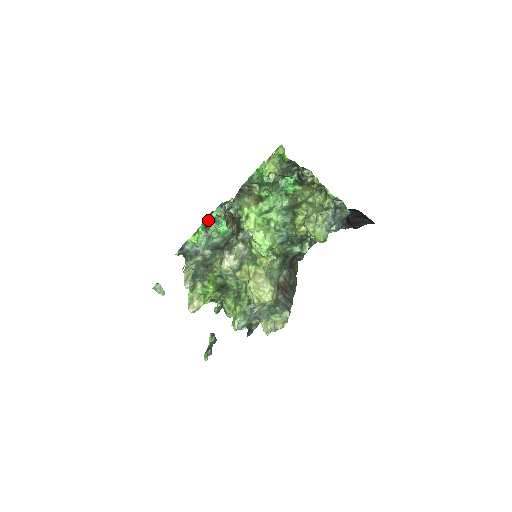
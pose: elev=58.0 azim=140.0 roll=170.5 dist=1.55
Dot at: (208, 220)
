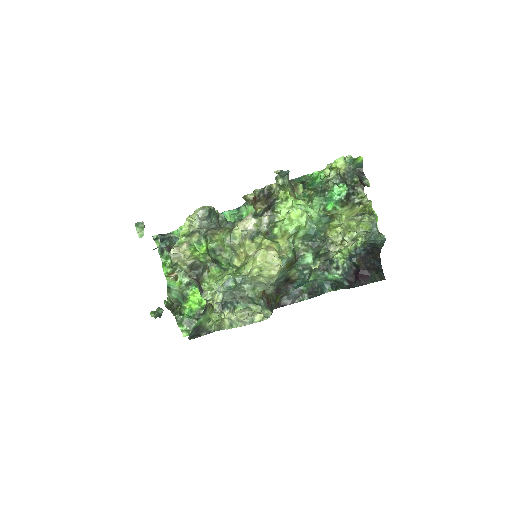
Dot at: occluded
